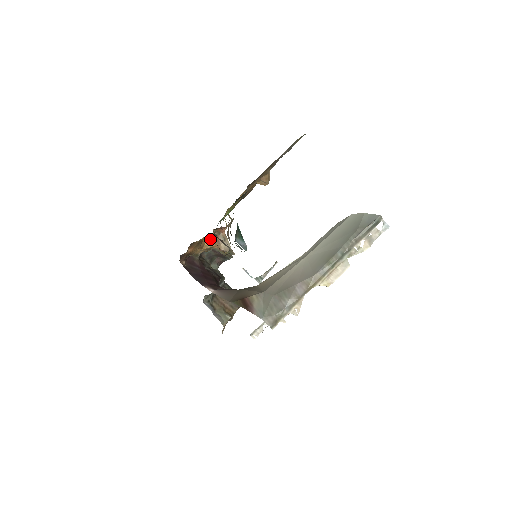
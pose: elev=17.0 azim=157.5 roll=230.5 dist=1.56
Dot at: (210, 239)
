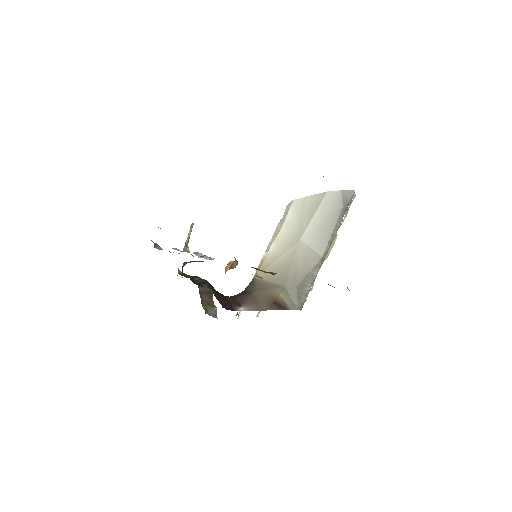
Dot at: (227, 266)
